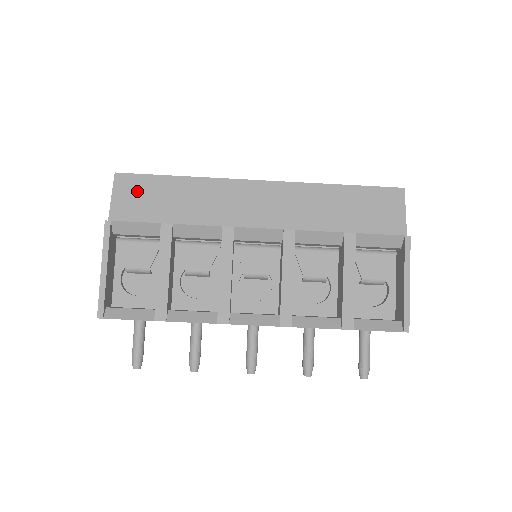
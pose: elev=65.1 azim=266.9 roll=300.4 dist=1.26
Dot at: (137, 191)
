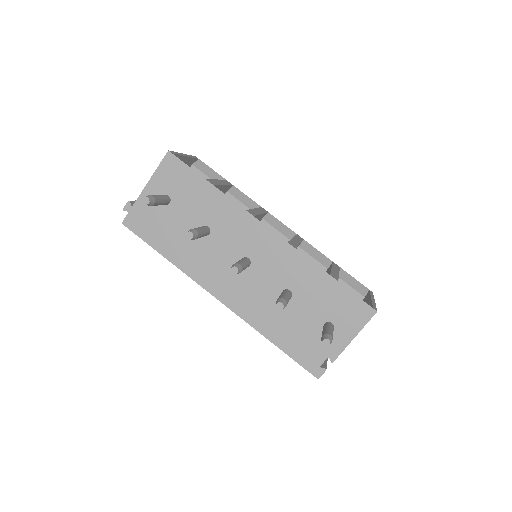
Dot at: occluded
